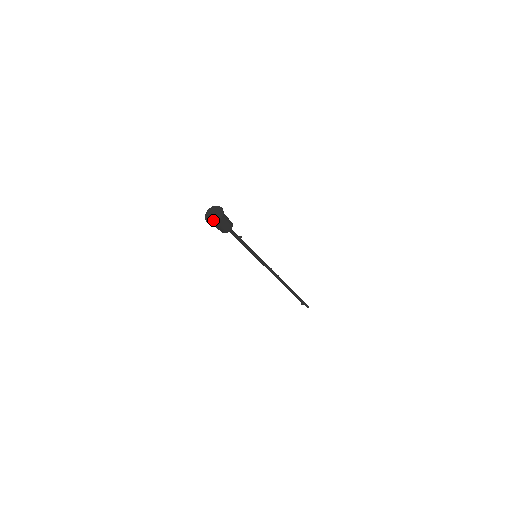
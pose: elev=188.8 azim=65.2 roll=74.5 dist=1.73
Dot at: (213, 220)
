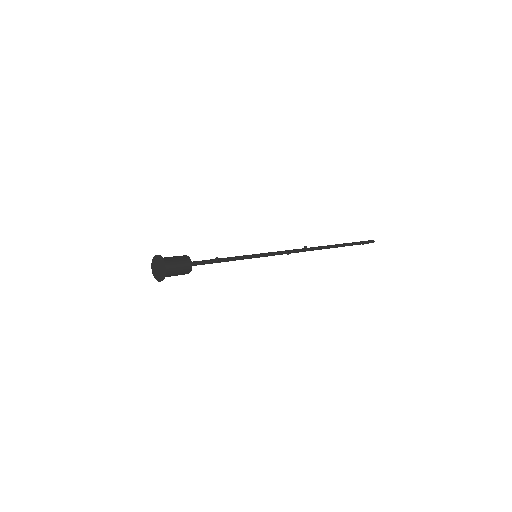
Dot at: (158, 276)
